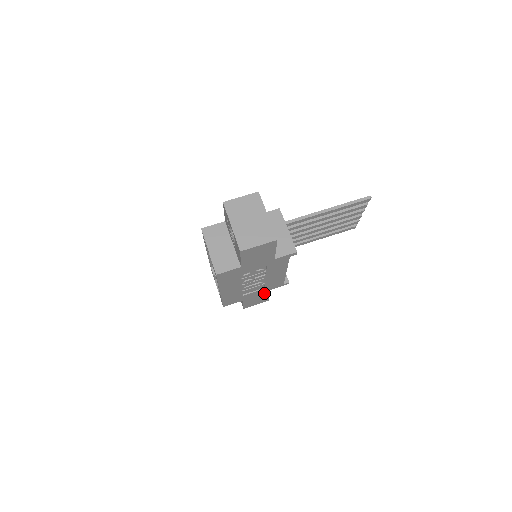
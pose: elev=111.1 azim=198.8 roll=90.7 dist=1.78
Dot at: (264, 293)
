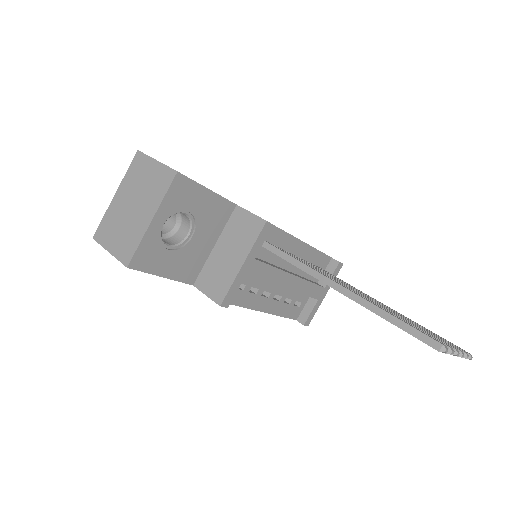
Dot at: occluded
